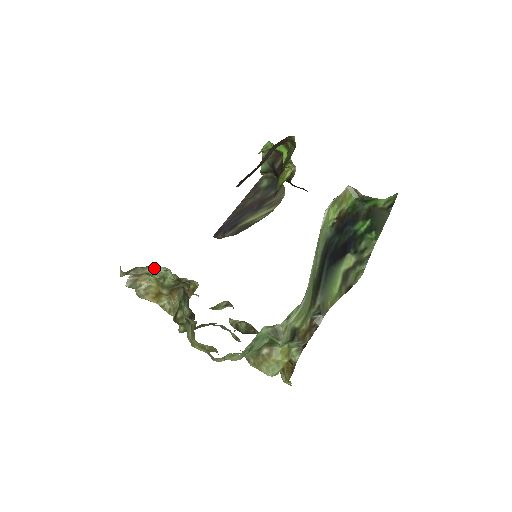
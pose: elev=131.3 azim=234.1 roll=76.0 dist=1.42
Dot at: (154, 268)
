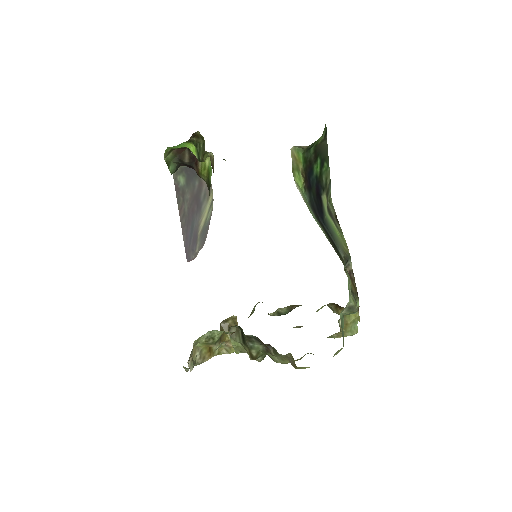
Dot at: (198, 339)
